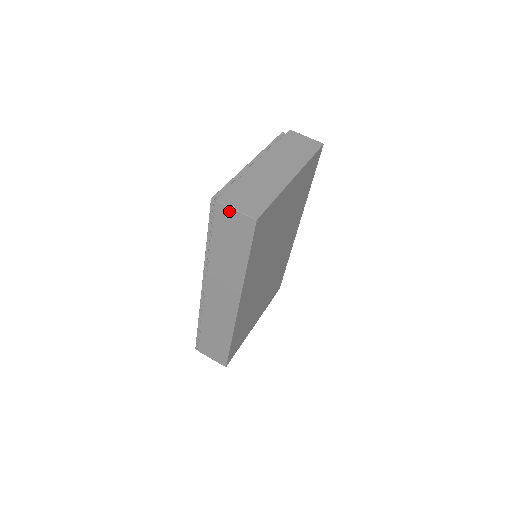
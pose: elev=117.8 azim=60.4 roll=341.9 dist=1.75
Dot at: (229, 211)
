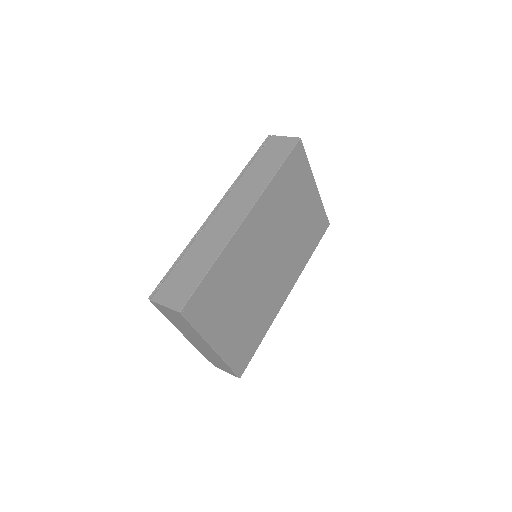
Dot at: (280, 138)
